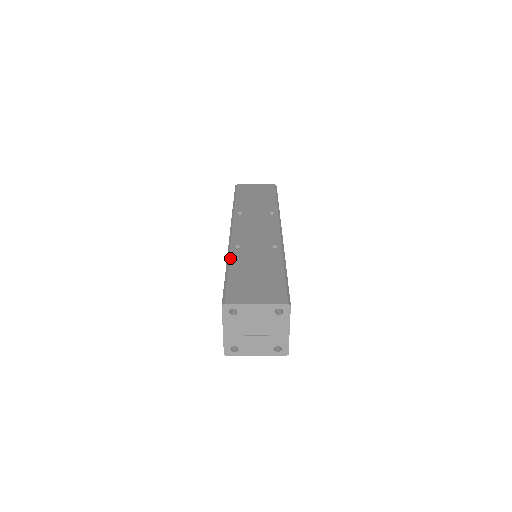
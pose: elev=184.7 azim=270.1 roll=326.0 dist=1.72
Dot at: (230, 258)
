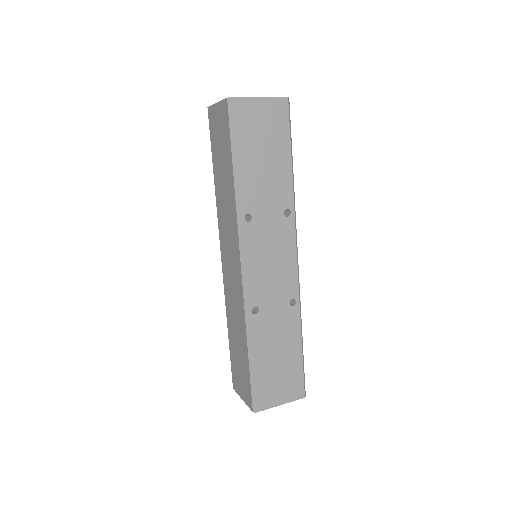
Dot at: (251, 337)
